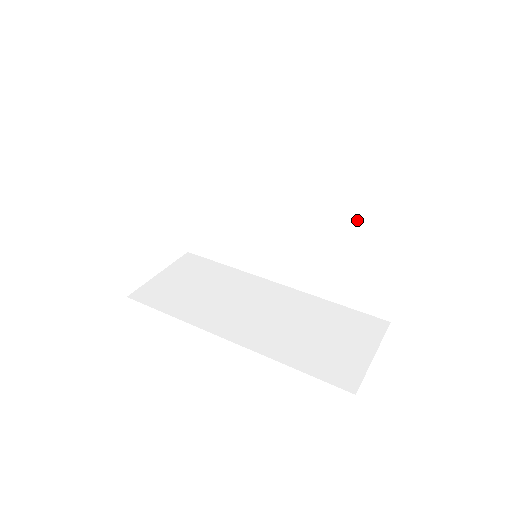
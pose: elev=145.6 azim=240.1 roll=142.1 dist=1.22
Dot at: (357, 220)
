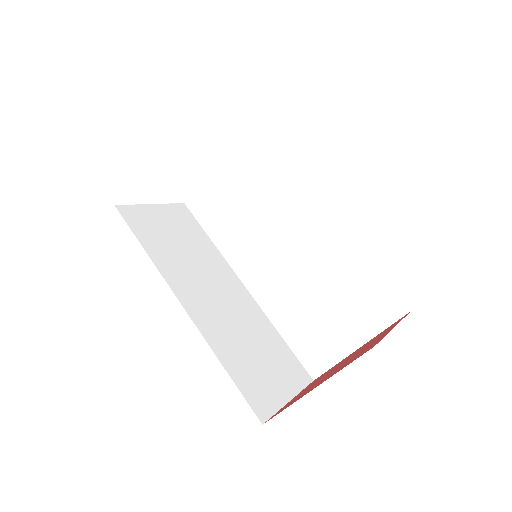
Dot at: (353, 287)
